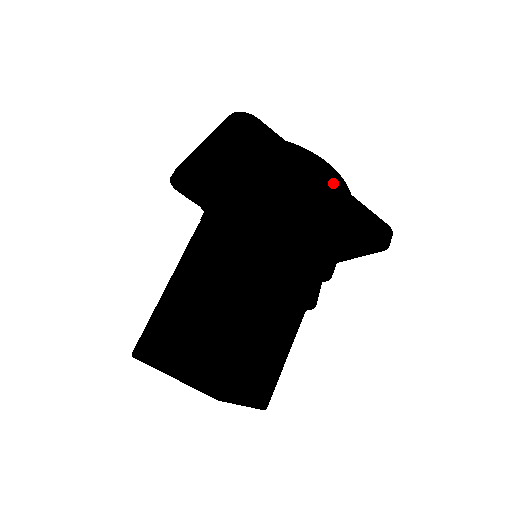
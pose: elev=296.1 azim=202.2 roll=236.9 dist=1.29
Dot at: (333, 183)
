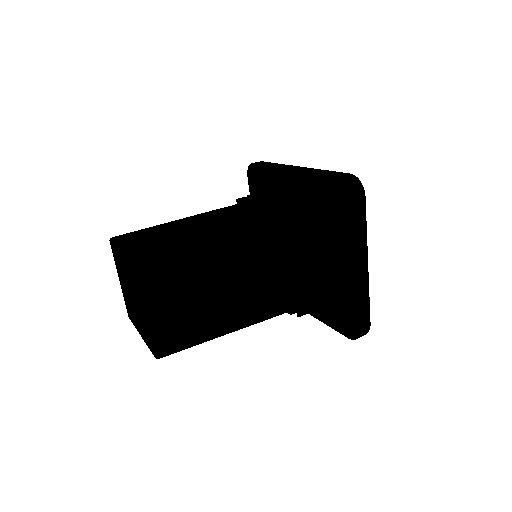
Dot at: (302, 168)
